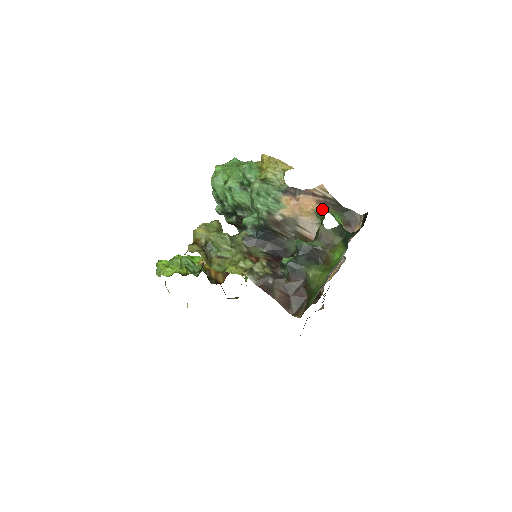
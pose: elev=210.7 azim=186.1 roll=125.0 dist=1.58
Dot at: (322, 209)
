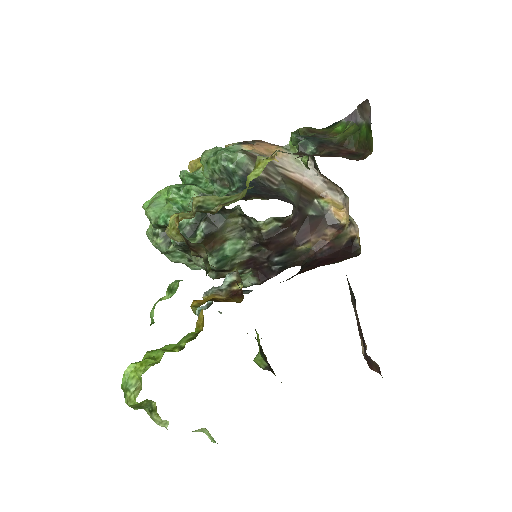
Dot at: occluded
